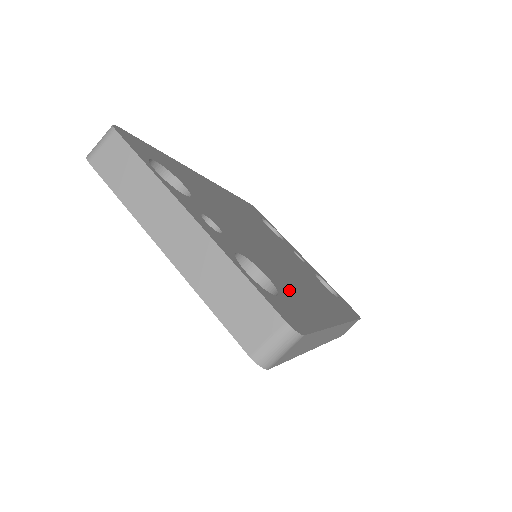
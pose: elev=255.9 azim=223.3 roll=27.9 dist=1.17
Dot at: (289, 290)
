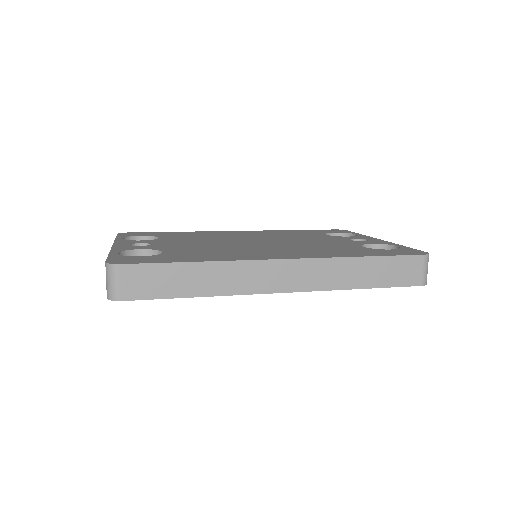
Dot at: (192, 254)
